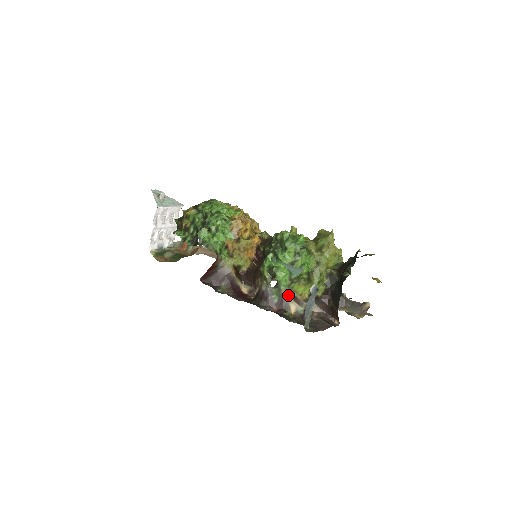
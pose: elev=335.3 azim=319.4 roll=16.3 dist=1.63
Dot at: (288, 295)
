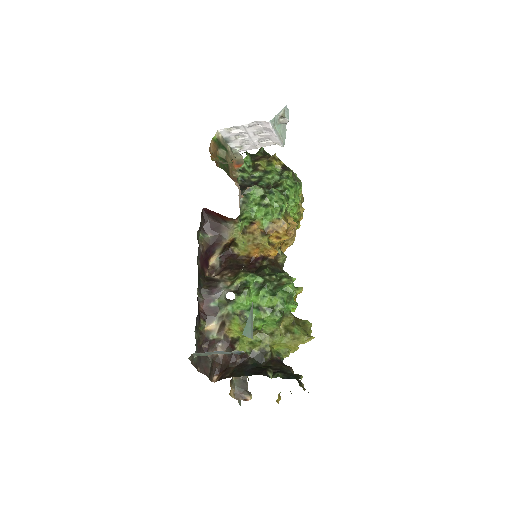
Dot at: (224, 316)
